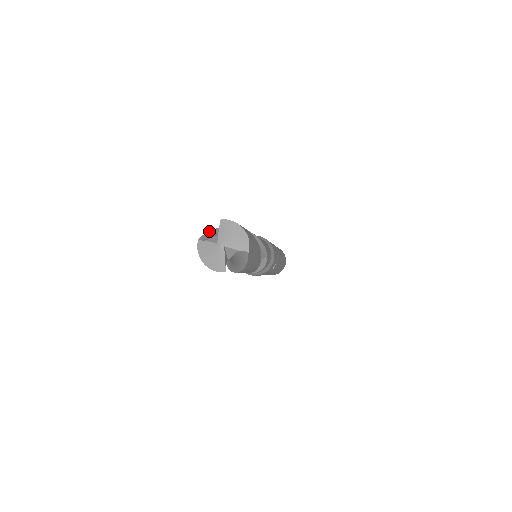
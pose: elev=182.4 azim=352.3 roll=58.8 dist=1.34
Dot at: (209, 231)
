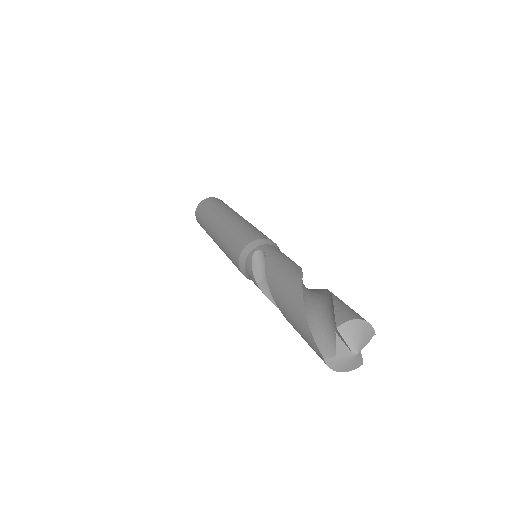
Dot at: (312, 334)
